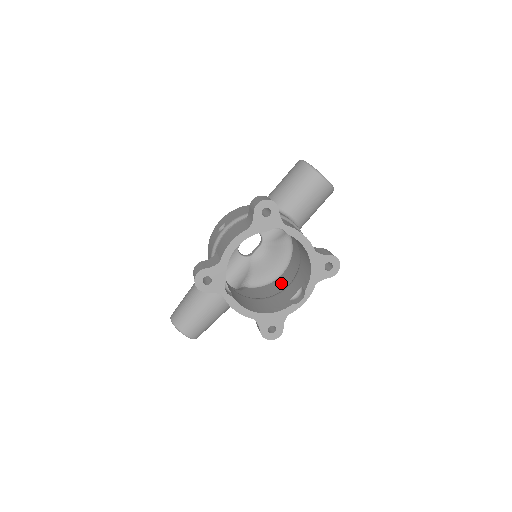
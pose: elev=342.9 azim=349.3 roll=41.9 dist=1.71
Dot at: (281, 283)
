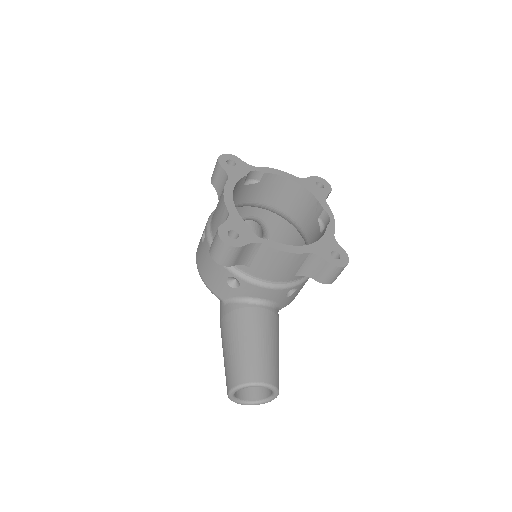
Dot at: occluded
